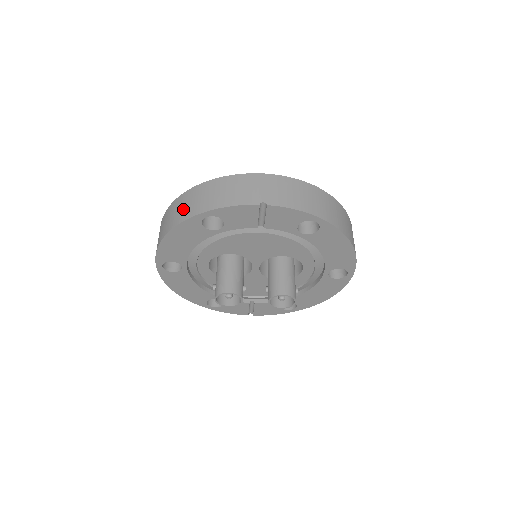
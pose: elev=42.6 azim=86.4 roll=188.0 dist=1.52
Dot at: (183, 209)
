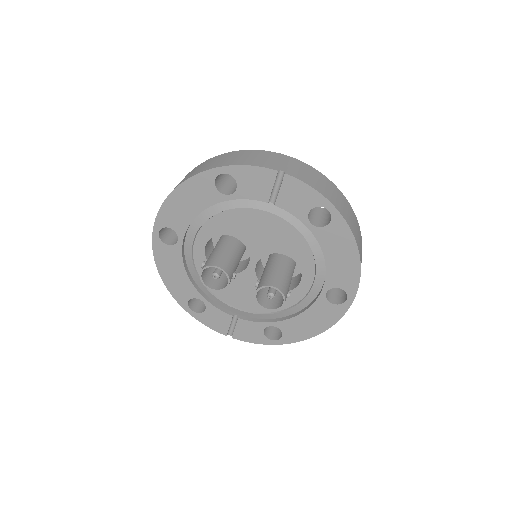
Dot at: (201, 167)
